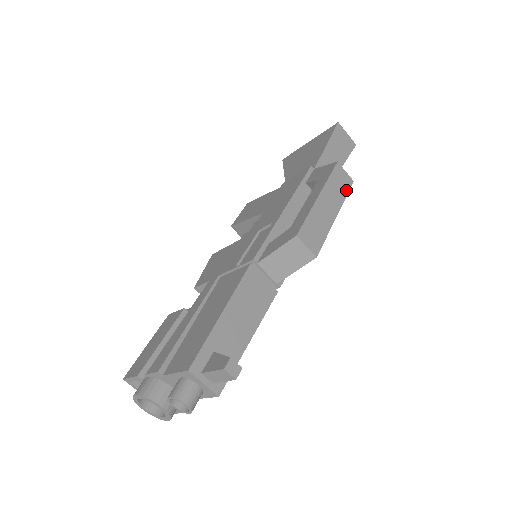
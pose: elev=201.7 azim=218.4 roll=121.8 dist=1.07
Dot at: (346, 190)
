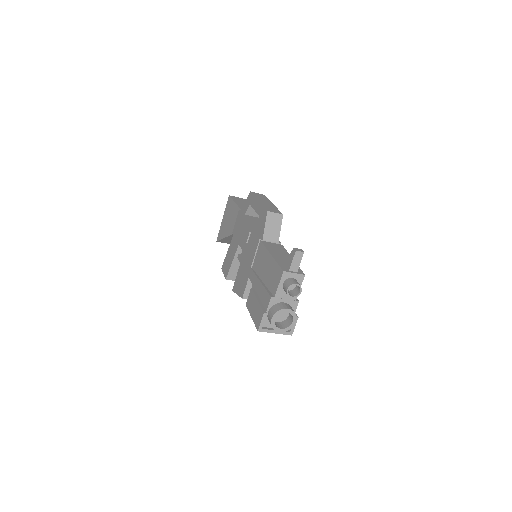
Dot at: (265, 197)
